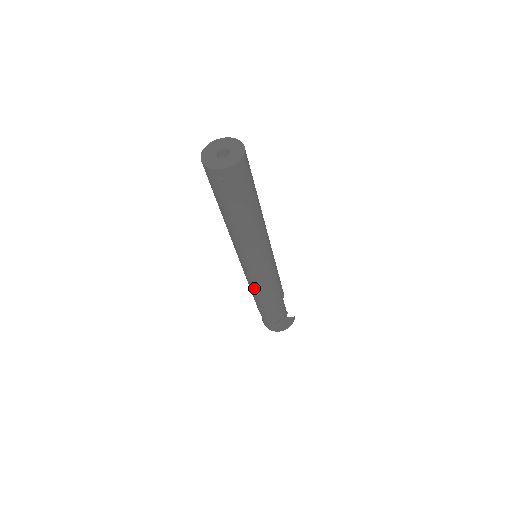
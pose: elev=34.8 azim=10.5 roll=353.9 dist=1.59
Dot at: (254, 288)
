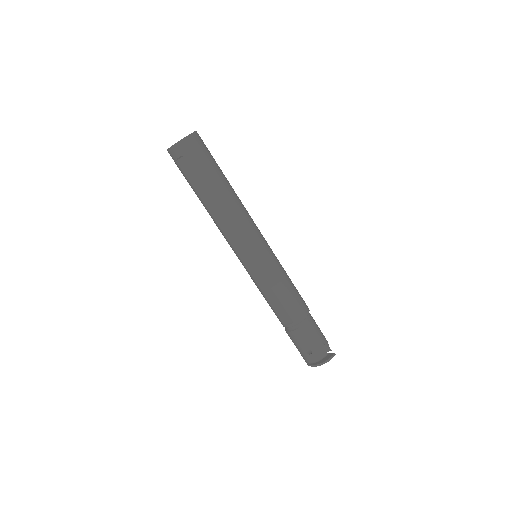
Dot at: (262, 294)
